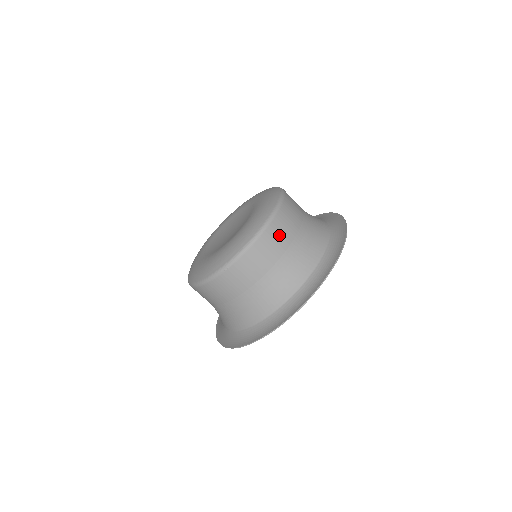
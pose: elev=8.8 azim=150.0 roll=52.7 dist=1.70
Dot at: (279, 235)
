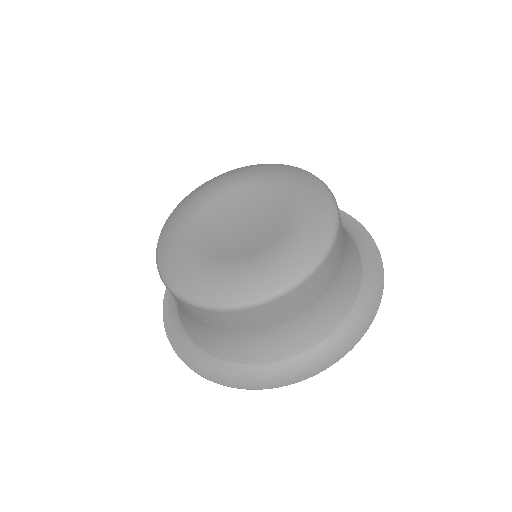
Dot at: (306, 296)
